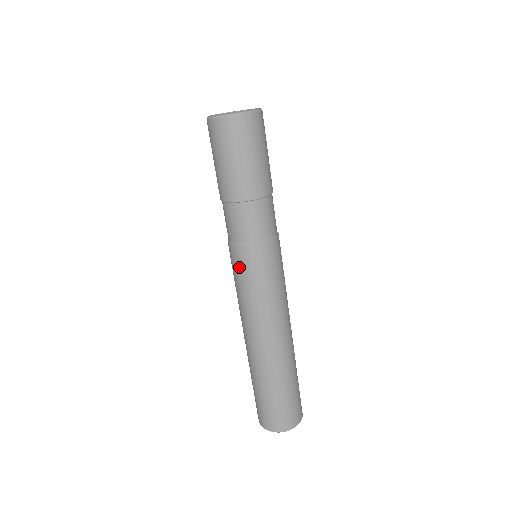
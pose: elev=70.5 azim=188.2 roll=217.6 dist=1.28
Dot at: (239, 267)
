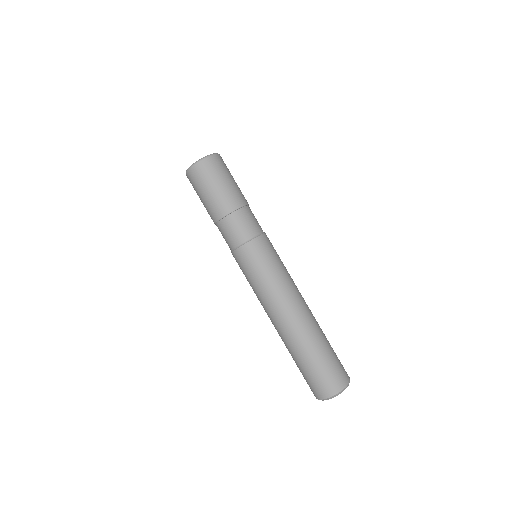
Dot at: (251, 261)
